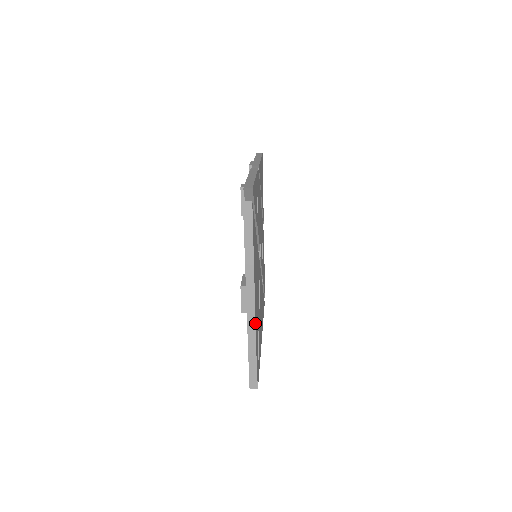
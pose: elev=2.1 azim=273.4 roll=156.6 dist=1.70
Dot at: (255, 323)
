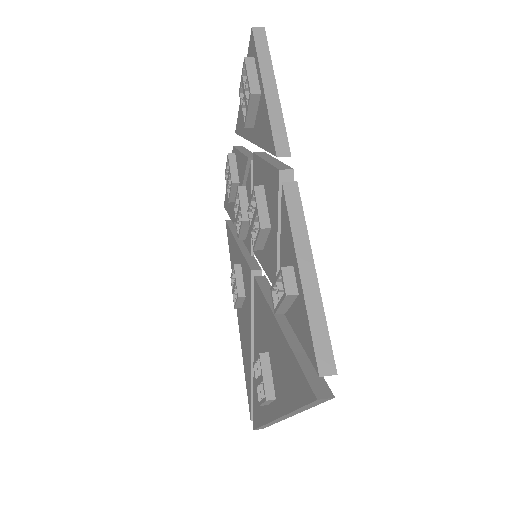
Dot at: occluded
